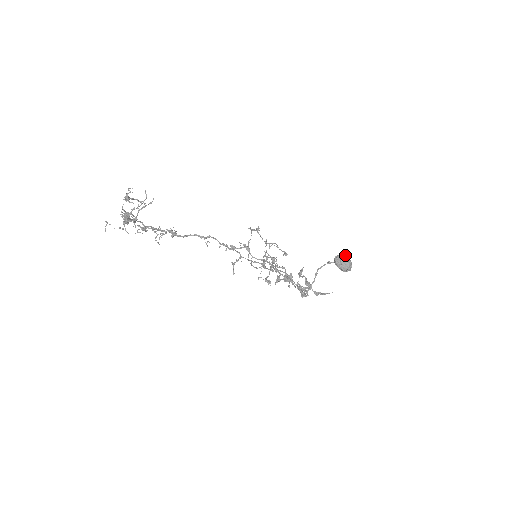
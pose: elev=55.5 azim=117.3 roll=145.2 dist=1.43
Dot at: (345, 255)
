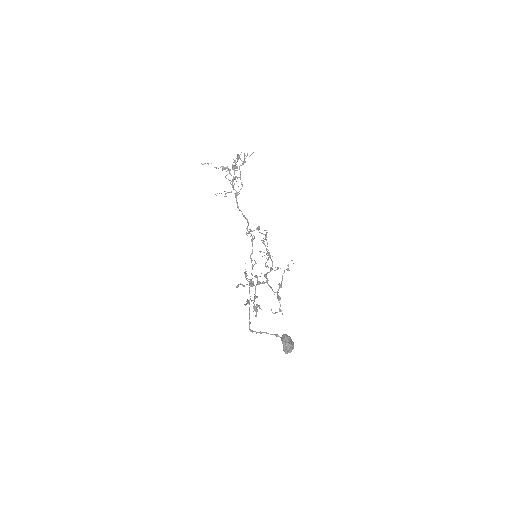
Dot at: occluded
